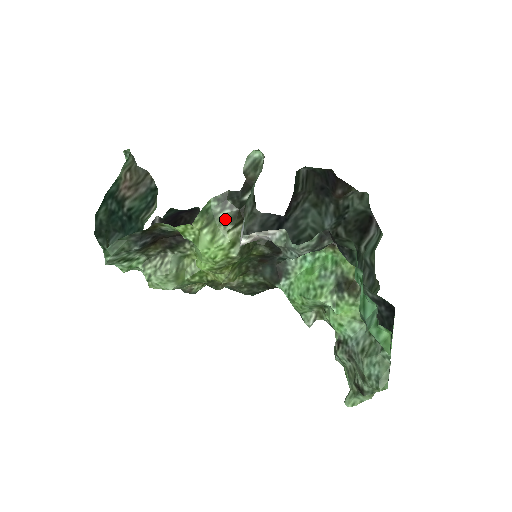
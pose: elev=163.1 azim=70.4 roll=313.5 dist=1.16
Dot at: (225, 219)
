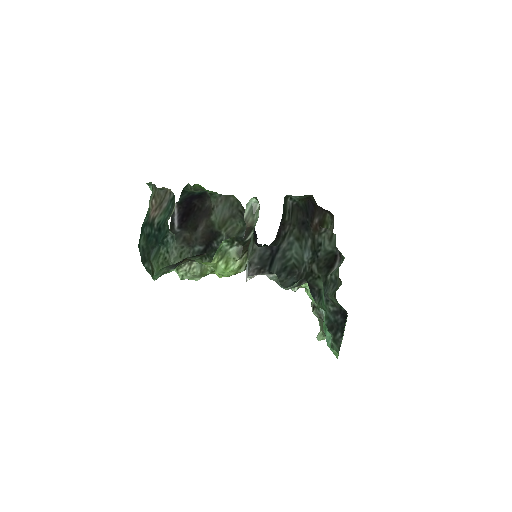
Dot at: (234, 253)
